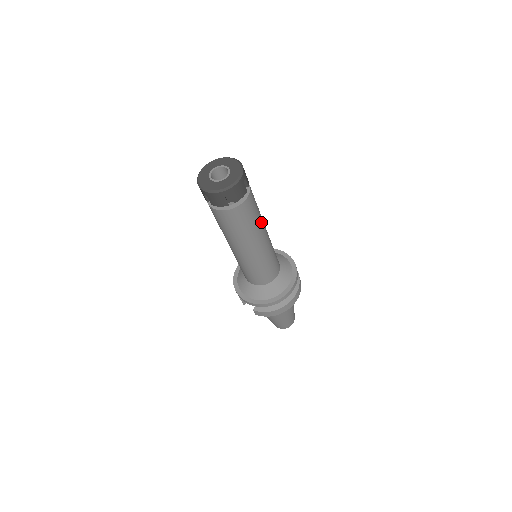
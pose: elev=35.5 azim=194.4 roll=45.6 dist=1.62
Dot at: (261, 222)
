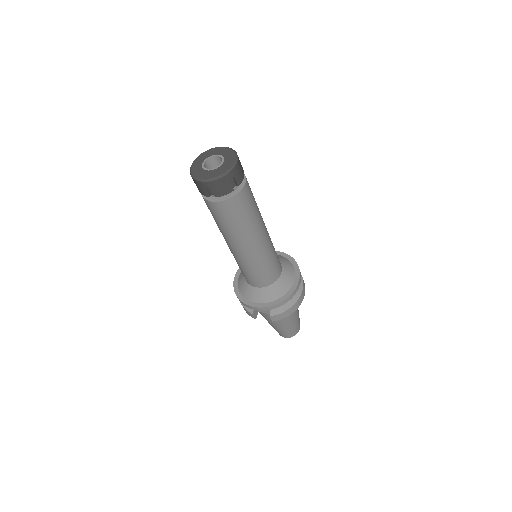
Dot at: occluded
